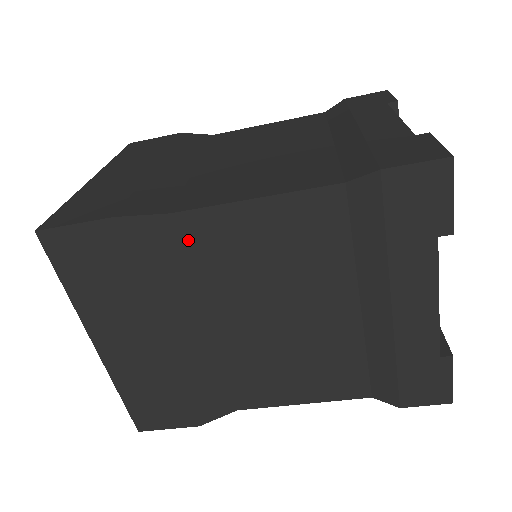
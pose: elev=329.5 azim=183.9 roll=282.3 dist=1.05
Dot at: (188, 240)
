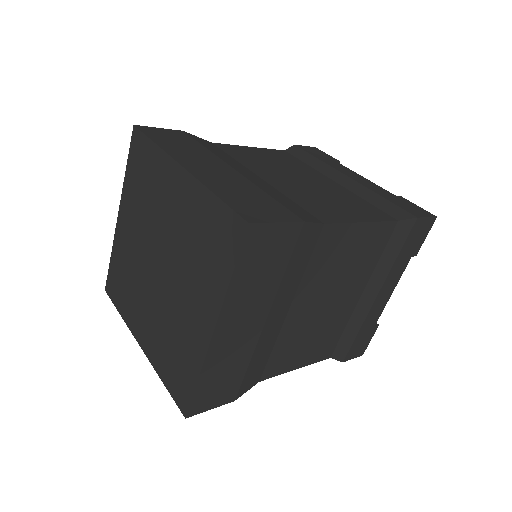
Dot at: (320, 245)
